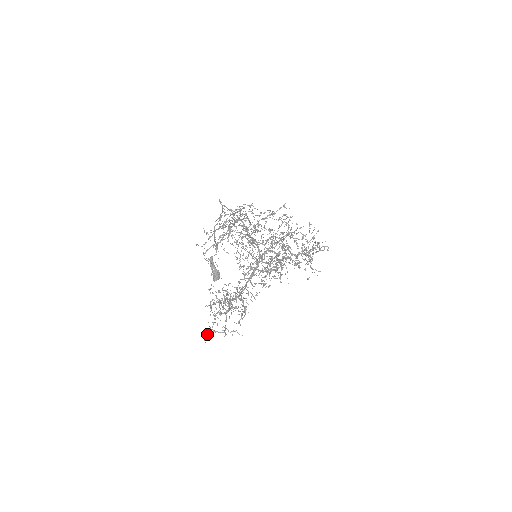
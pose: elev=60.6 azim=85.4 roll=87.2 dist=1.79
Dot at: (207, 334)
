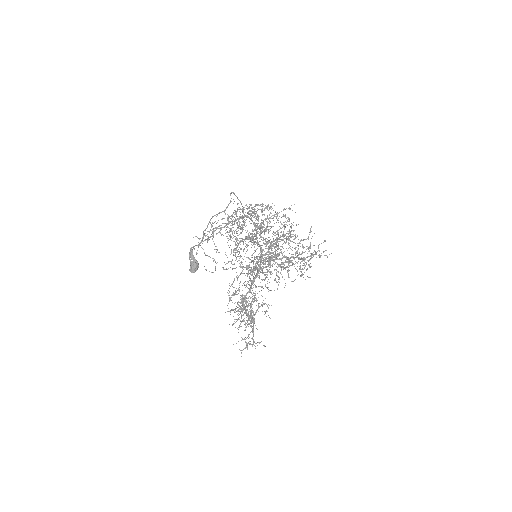
Dot at: (245, 348)
